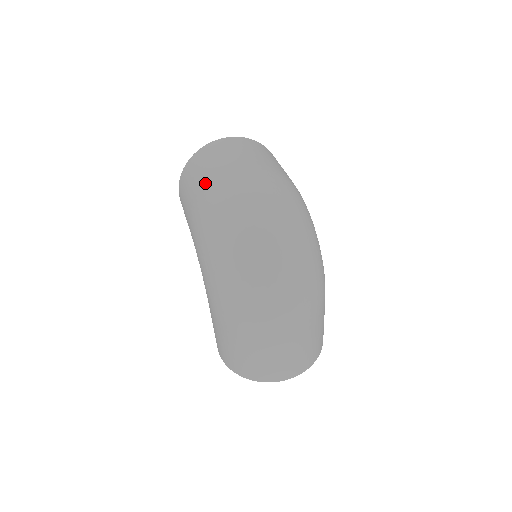
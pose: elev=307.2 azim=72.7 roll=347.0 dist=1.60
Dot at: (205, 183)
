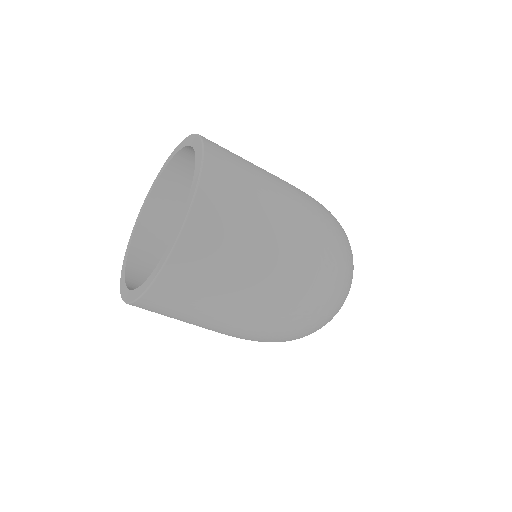
Dot at: (242, 320)
